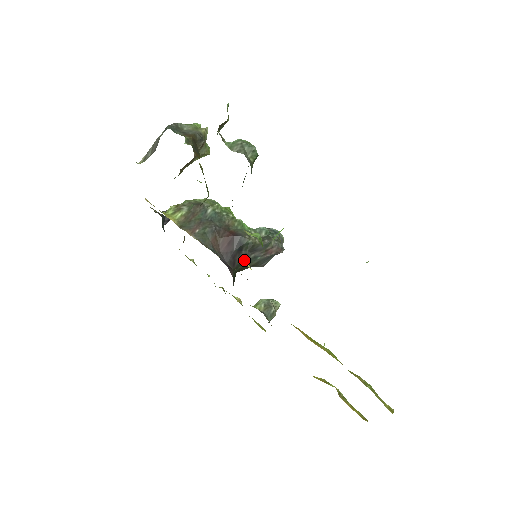
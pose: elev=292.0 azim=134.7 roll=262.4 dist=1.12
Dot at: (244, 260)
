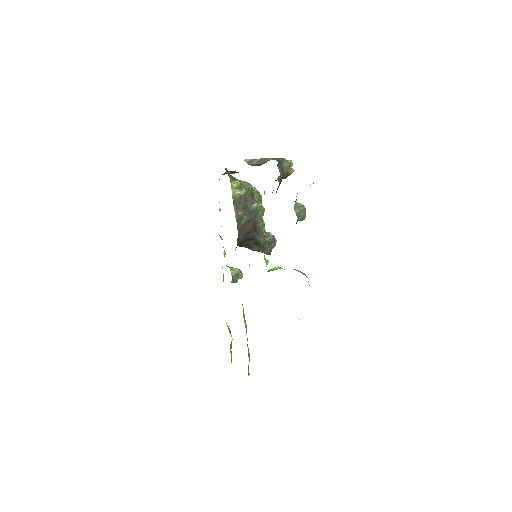
Dot at: (248, 245)
